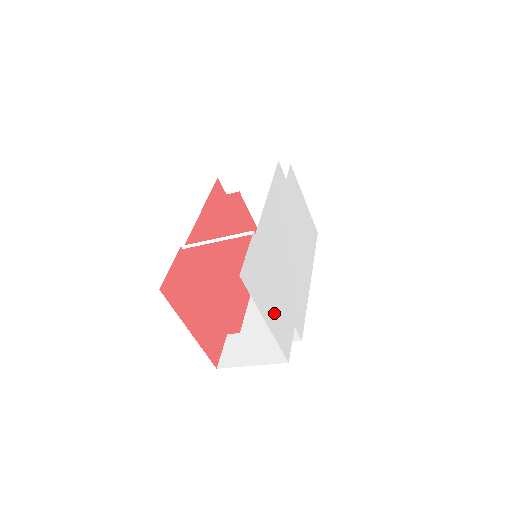
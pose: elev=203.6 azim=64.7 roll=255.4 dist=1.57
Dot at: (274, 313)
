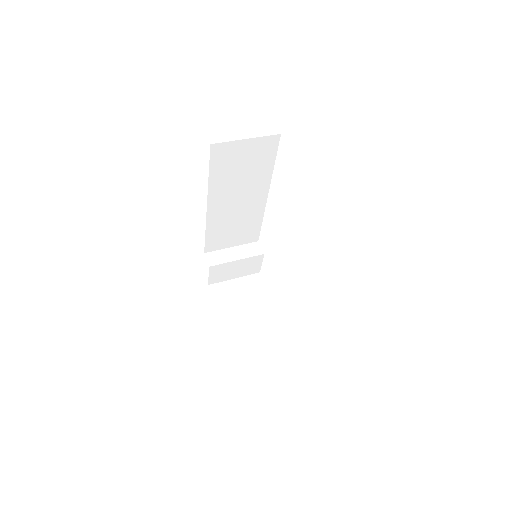
Dot at: occluded
